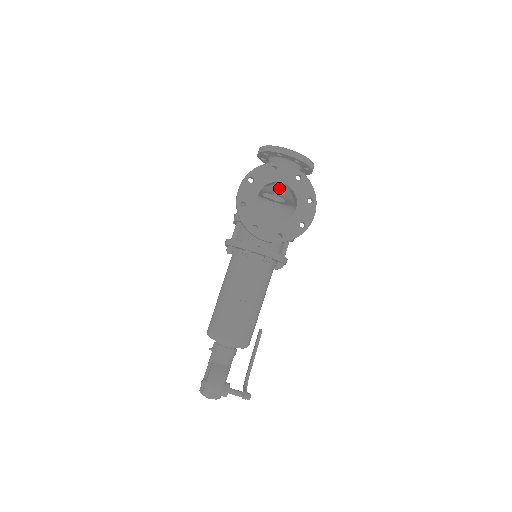
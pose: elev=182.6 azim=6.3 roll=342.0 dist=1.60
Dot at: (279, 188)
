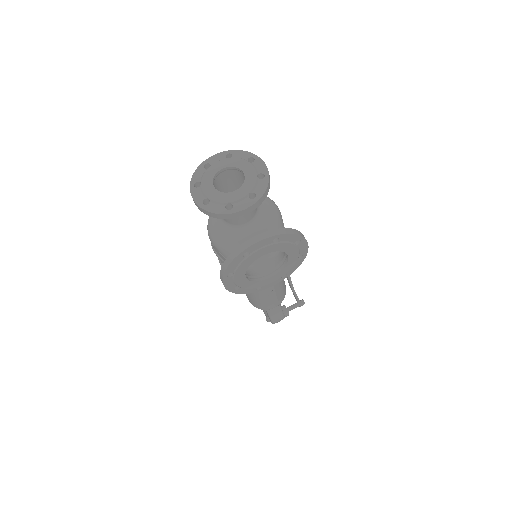
Dot at: occluded
